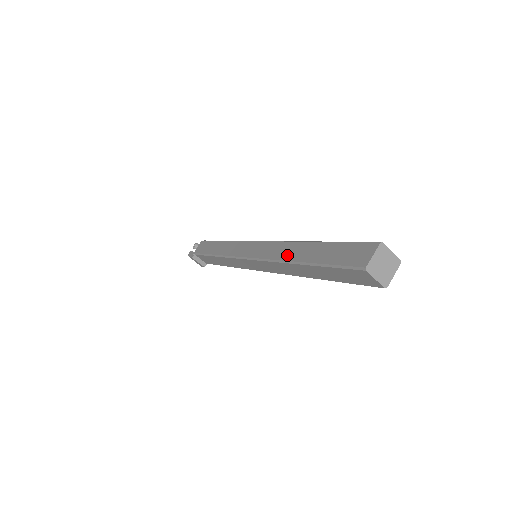
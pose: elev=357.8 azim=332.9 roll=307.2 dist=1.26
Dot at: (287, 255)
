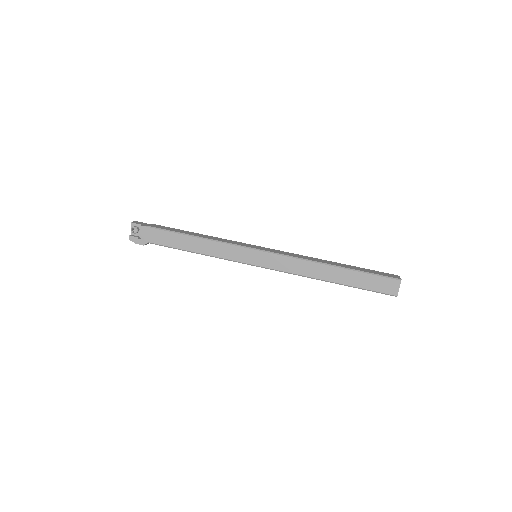
Dot at: (317, 274)
